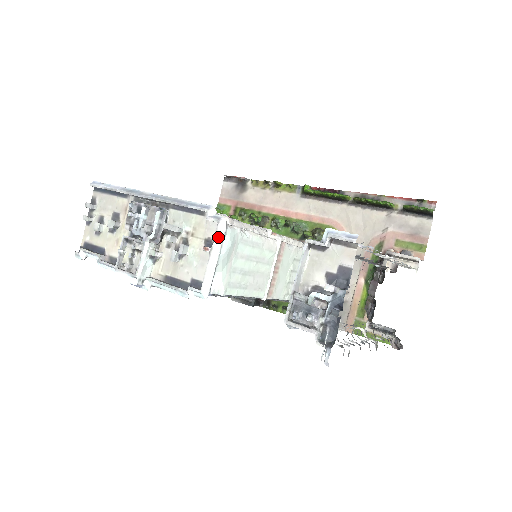
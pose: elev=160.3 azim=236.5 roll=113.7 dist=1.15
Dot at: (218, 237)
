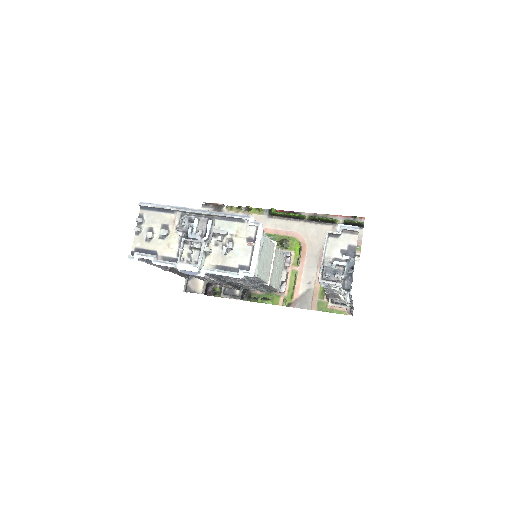
Dot at: (259, 235)
